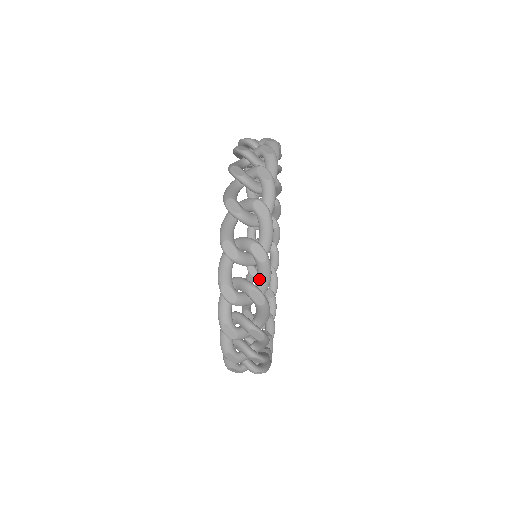
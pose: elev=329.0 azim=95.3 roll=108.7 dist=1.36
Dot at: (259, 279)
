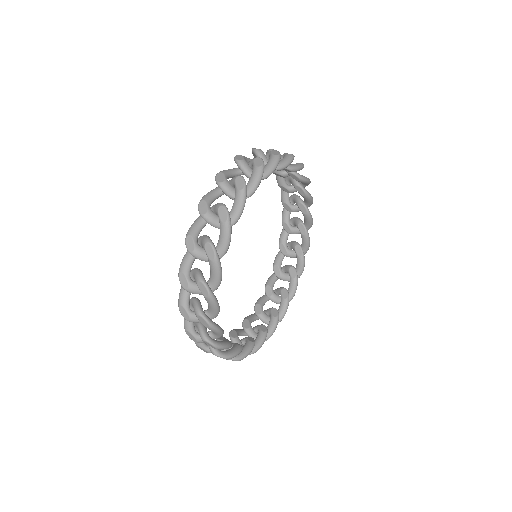
Dot at: (219, 240)
